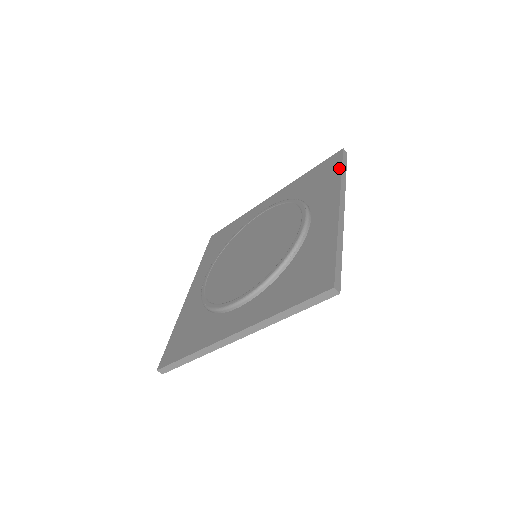
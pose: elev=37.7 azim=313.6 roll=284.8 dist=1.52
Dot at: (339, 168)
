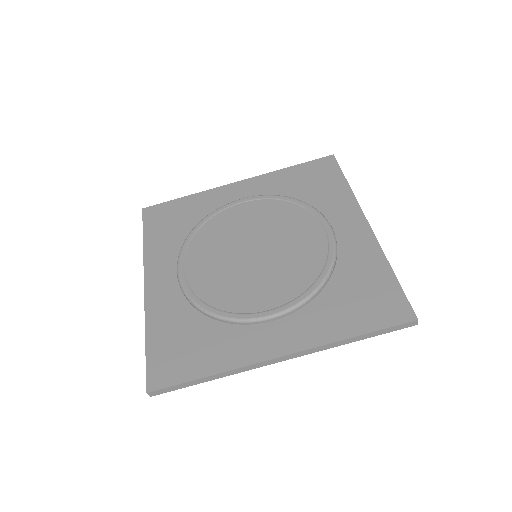
Dot at: (342, 178)
